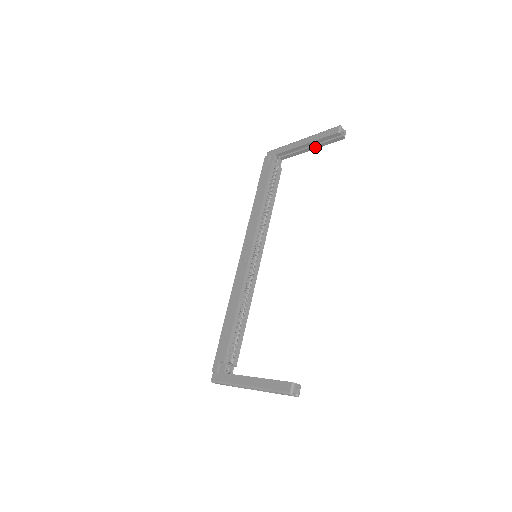
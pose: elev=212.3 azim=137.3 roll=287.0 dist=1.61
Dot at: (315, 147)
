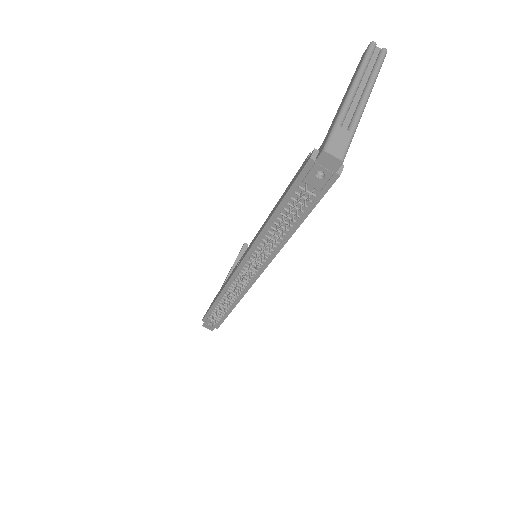
Dot at: occluded
